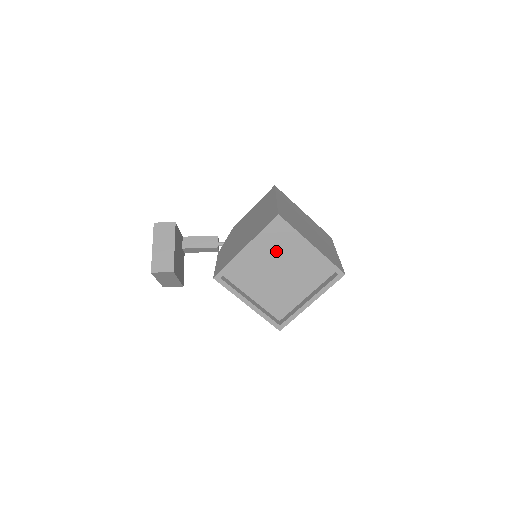
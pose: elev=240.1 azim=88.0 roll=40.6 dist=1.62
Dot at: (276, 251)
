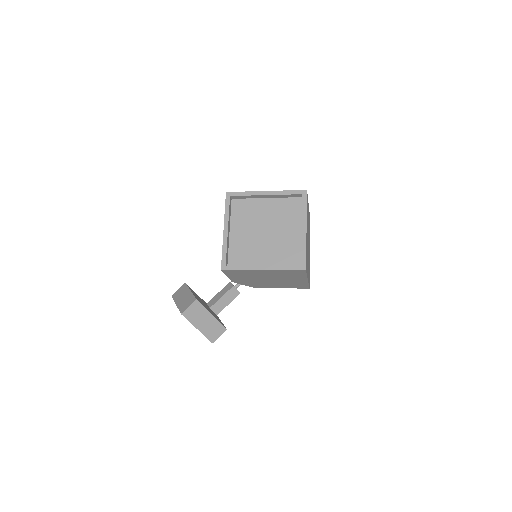
Dot at: (250, 220)
